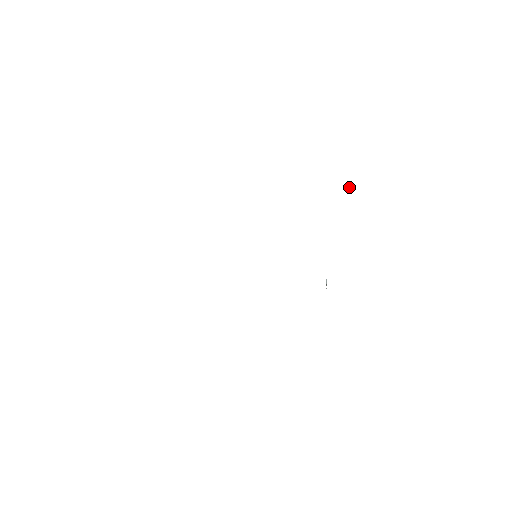
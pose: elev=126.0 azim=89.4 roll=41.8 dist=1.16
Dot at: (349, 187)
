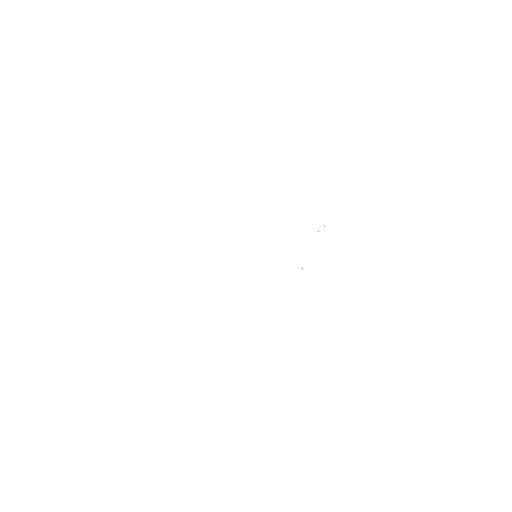
Dot at: occluded
